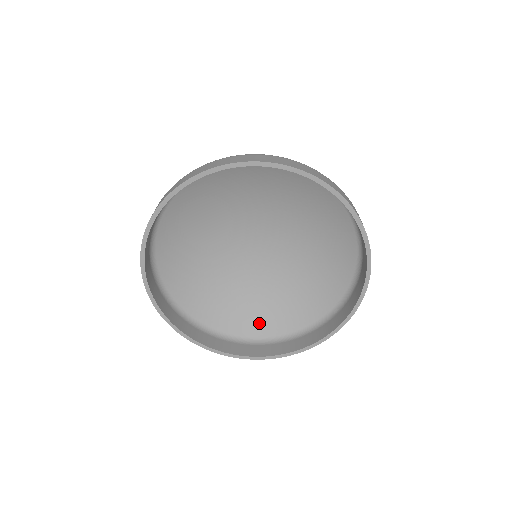
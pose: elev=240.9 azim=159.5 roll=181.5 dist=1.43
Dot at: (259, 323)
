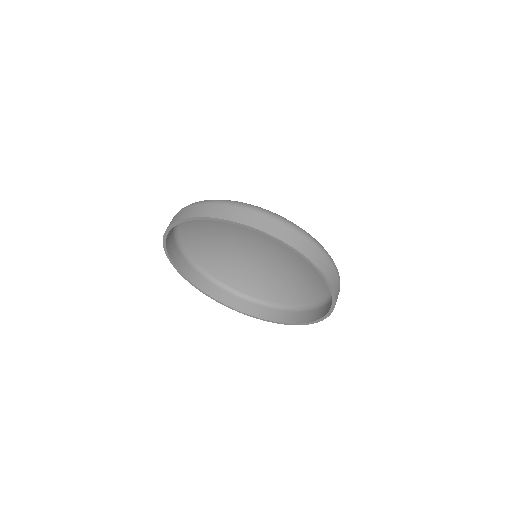
Dot at: (206, 256)
